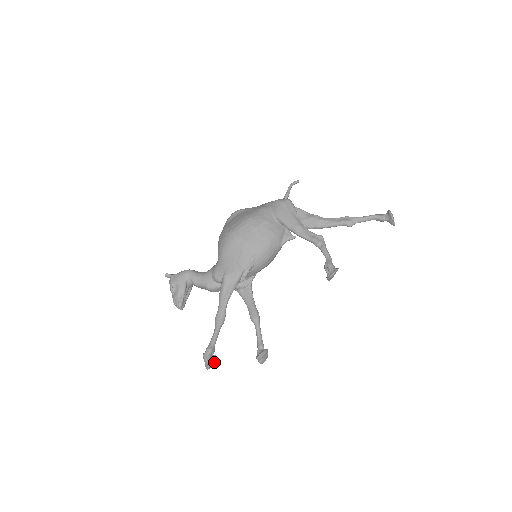
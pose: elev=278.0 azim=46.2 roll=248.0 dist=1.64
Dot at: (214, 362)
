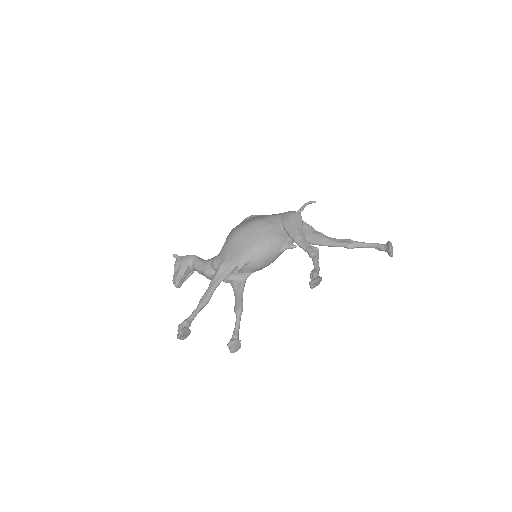
Dot at: (187, 335)
